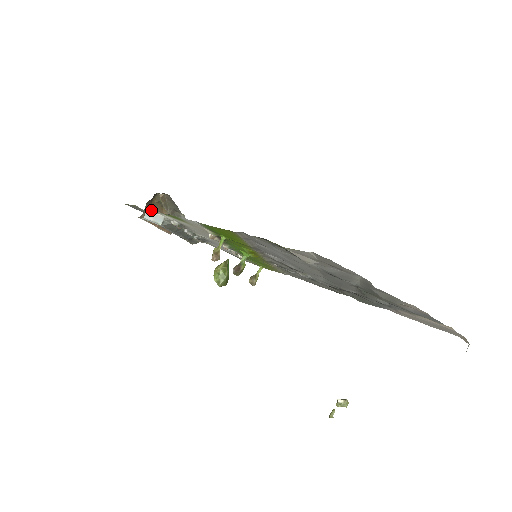
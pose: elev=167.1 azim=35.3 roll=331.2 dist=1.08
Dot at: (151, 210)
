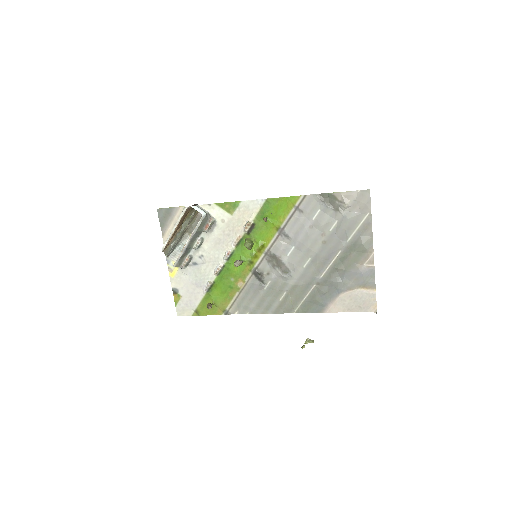
Dot at: (186, 214)
